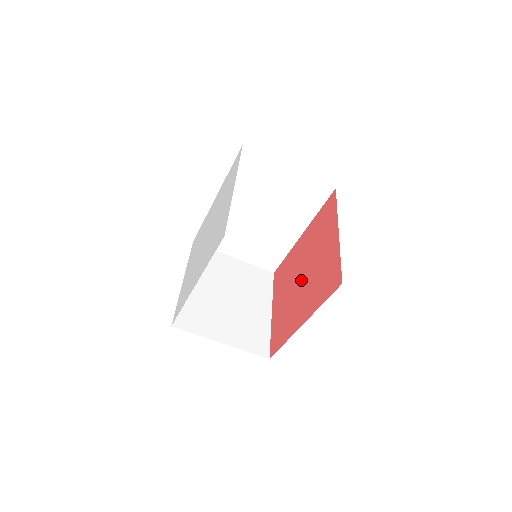
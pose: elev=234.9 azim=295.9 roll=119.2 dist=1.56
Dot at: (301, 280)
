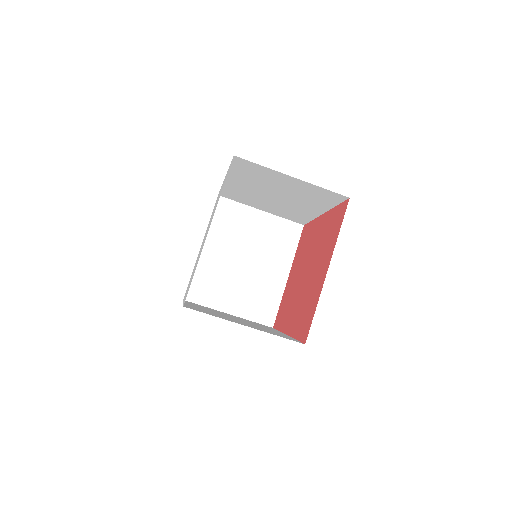
Dot at: (303, 279)
